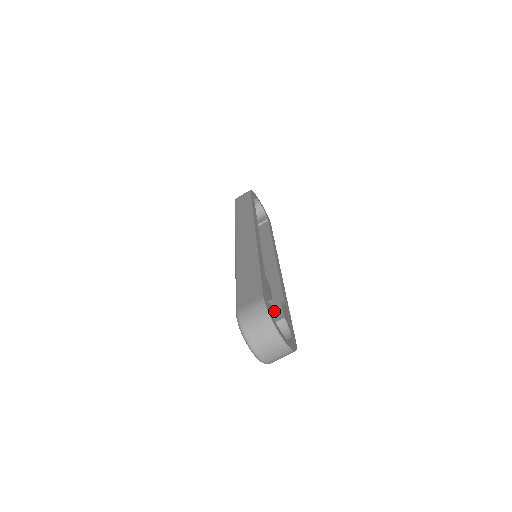
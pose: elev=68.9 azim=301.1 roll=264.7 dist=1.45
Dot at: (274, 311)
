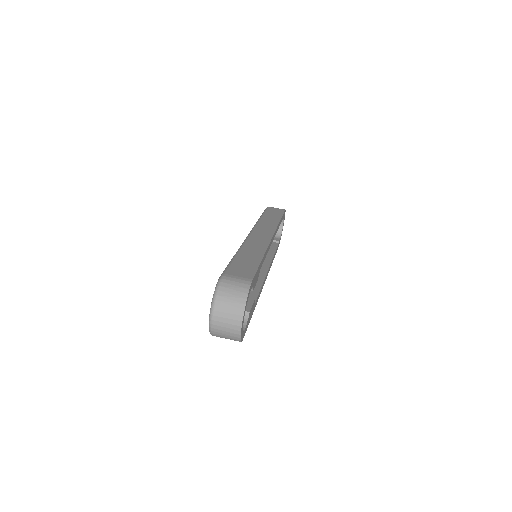
Dot at: occluded
